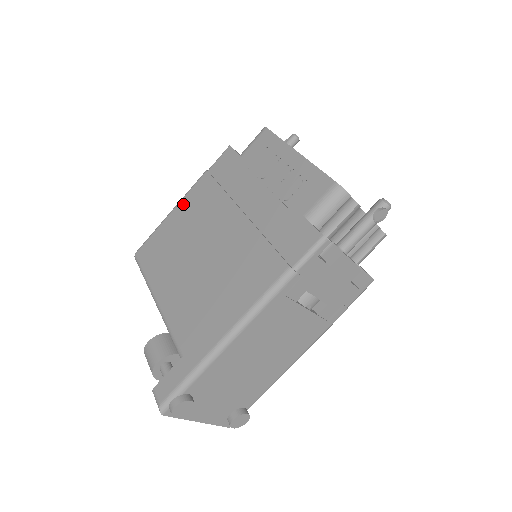
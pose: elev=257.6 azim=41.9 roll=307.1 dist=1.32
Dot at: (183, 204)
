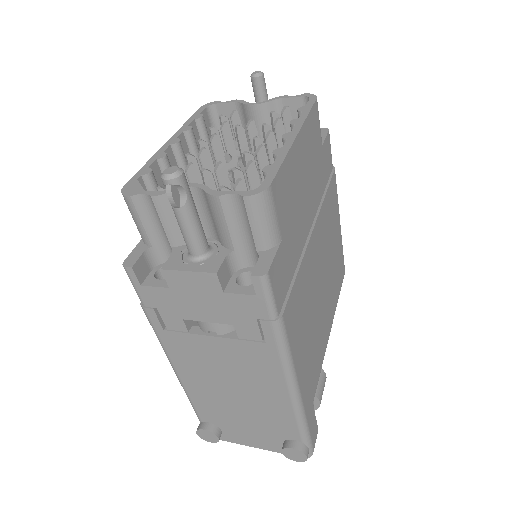
Dot at: occluded
